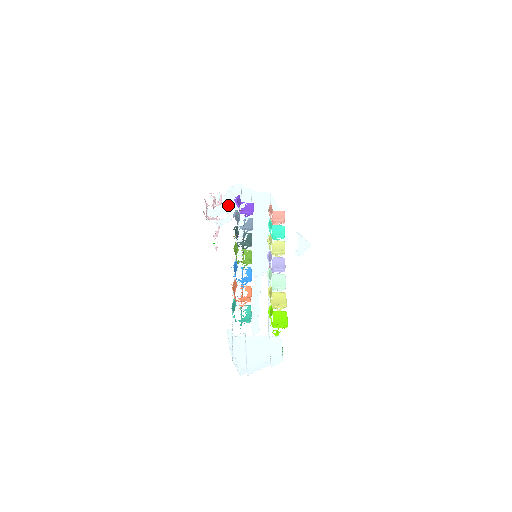
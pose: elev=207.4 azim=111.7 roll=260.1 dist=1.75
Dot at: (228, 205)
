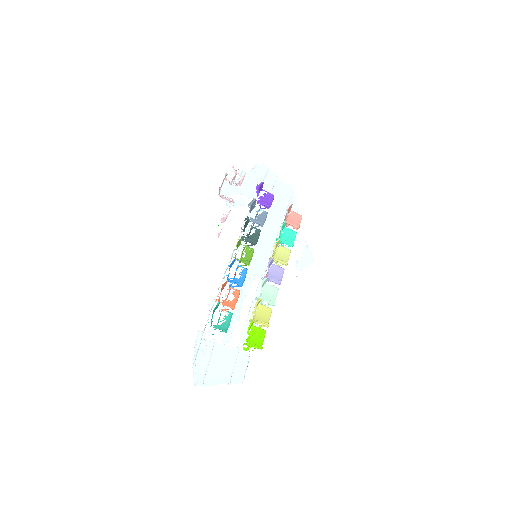
Dot at: (247, 186)
